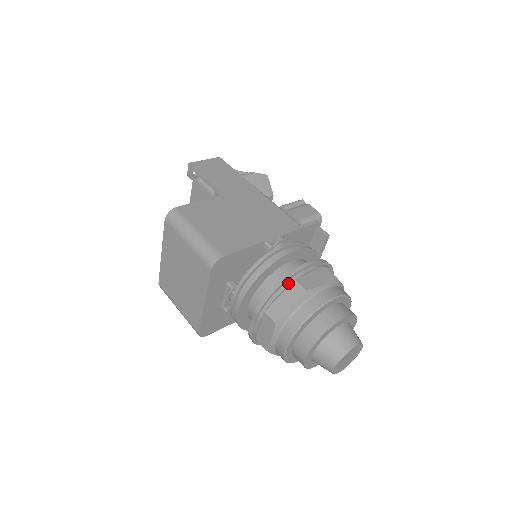
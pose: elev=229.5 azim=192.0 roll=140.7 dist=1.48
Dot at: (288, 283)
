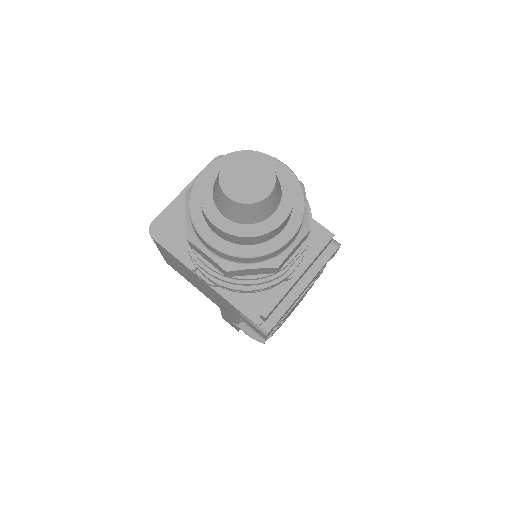
Dot at: occluded
